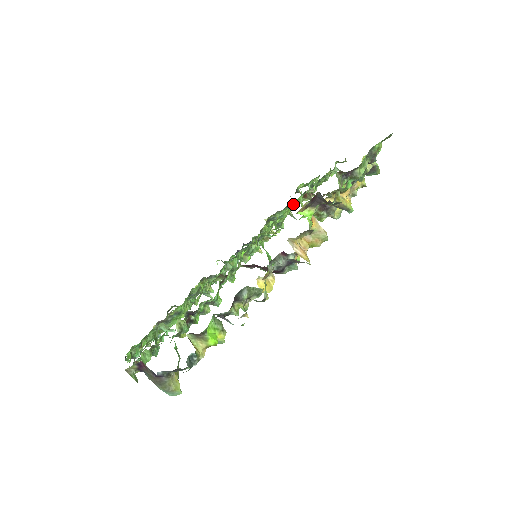
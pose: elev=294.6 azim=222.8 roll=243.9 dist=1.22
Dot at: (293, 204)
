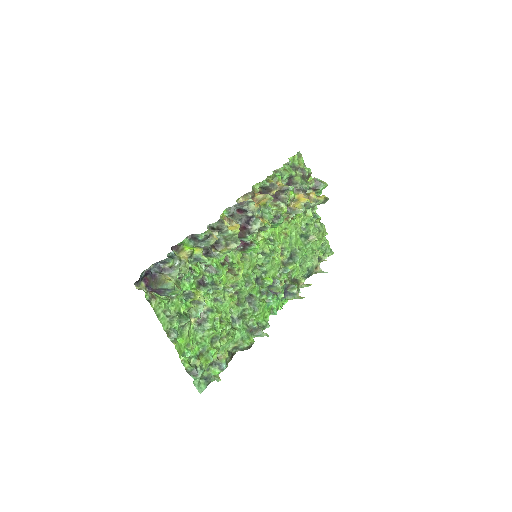
Dot at: (282, 233)
